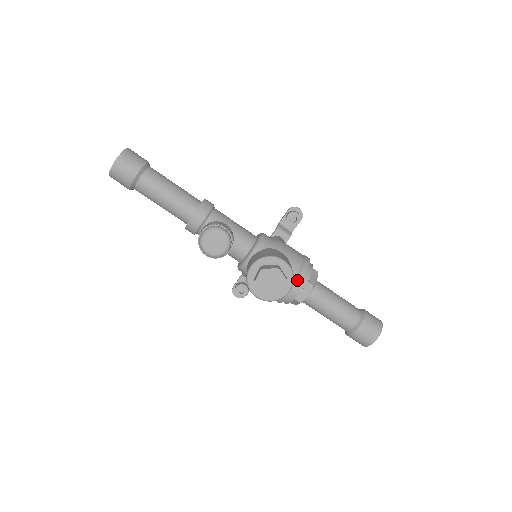
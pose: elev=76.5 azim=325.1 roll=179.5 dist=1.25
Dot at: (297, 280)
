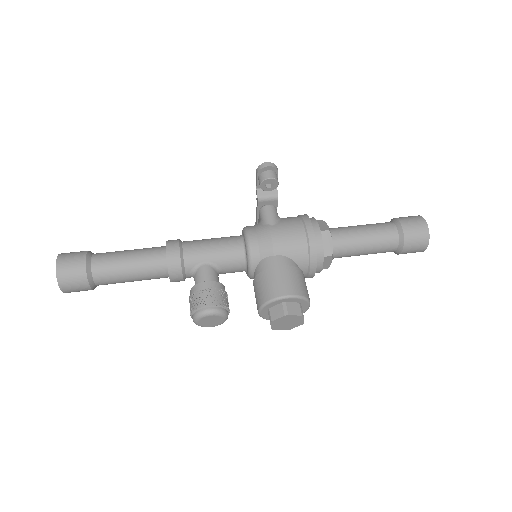
Dot at: (311, 268)
